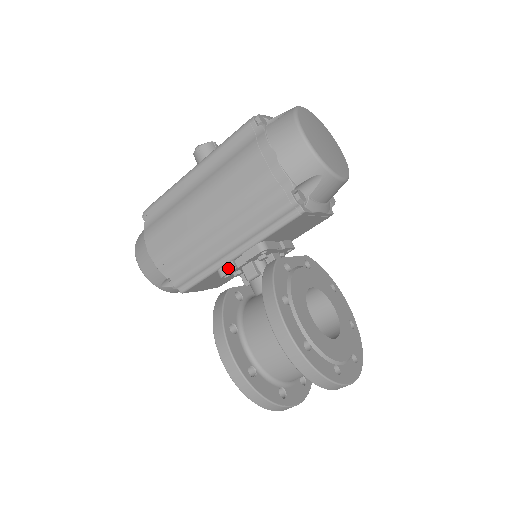
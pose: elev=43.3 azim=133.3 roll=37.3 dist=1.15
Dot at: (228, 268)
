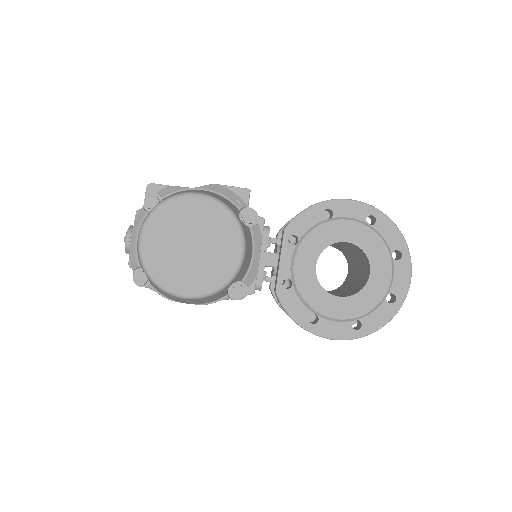
Dot at: occluded
